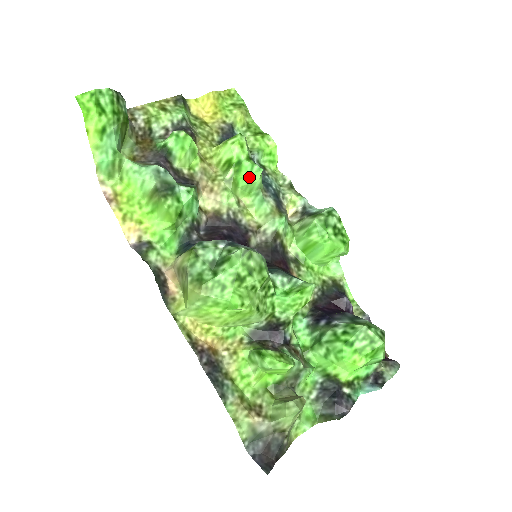
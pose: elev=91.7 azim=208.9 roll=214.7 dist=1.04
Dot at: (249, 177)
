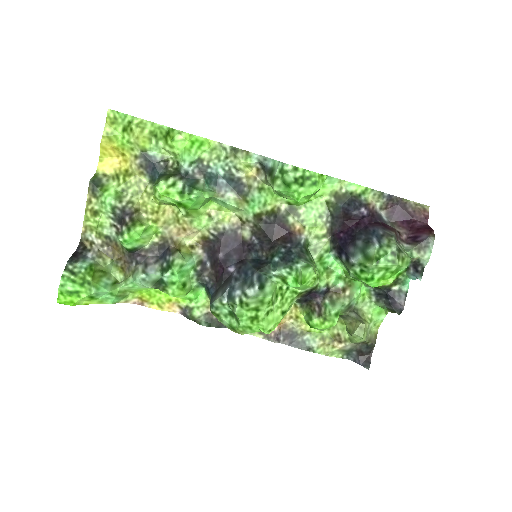
Dot at: (197, 203)
